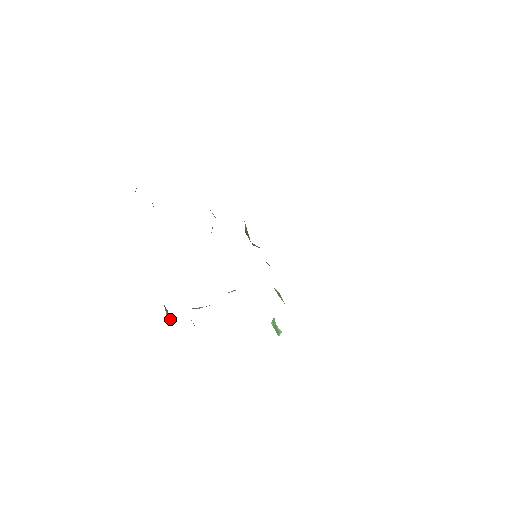
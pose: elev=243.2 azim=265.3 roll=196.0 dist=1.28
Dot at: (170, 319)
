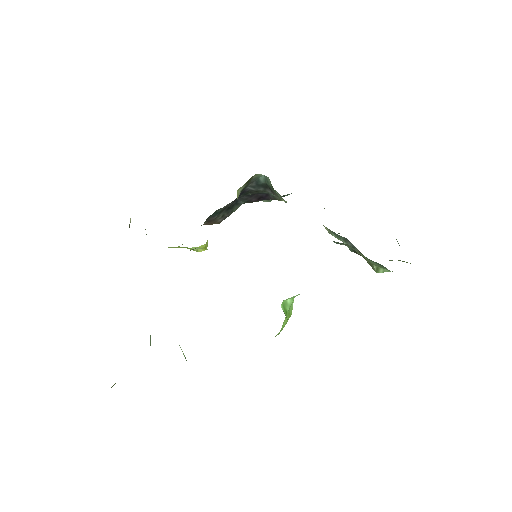
Dot at: occluded
